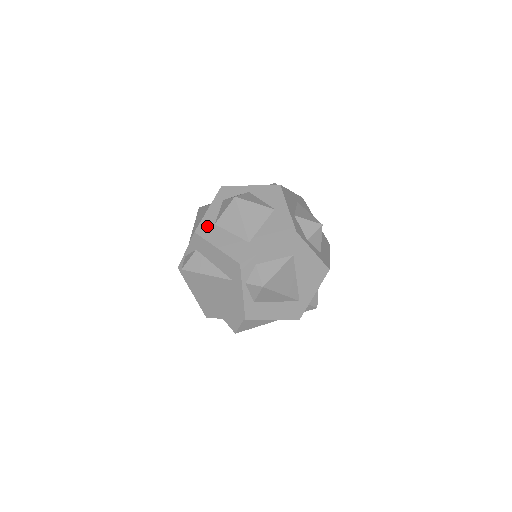
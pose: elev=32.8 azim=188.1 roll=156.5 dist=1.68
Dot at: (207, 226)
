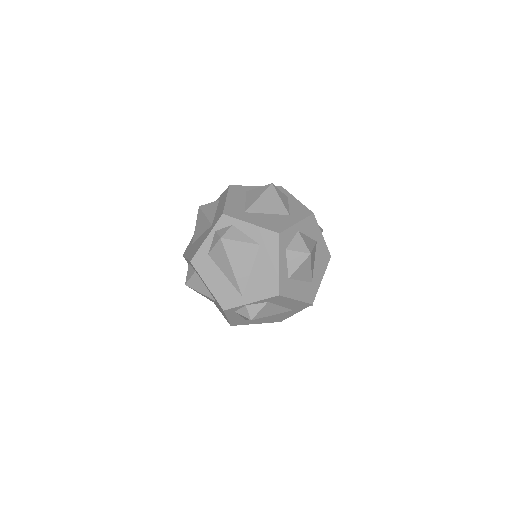
Dot at: (285, 284)
